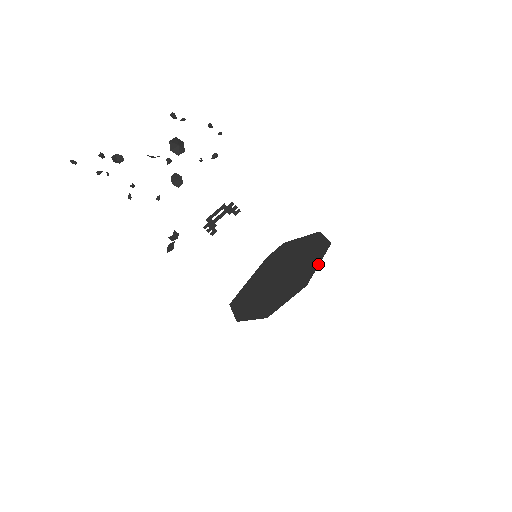
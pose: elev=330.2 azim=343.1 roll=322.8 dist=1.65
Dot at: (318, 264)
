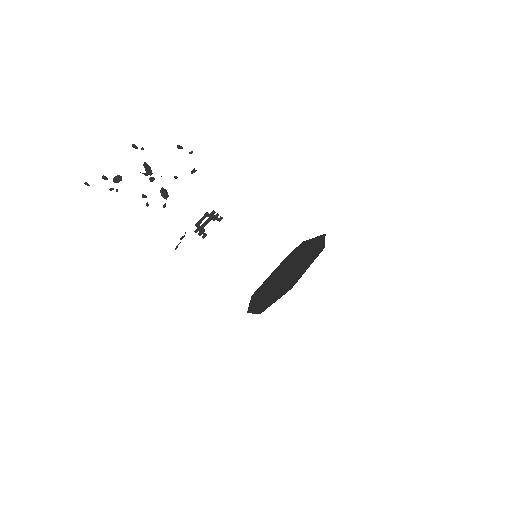
Dot at: (307, 268)
